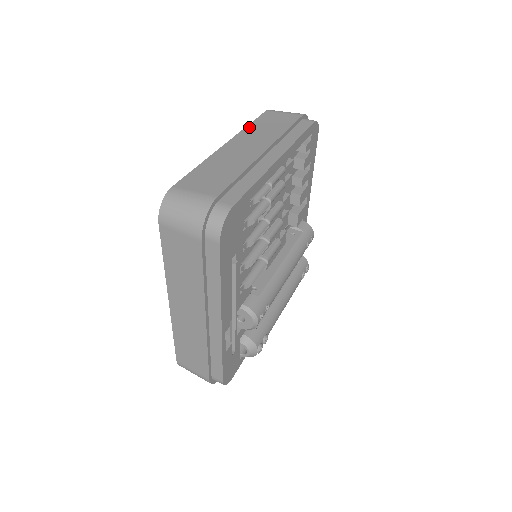
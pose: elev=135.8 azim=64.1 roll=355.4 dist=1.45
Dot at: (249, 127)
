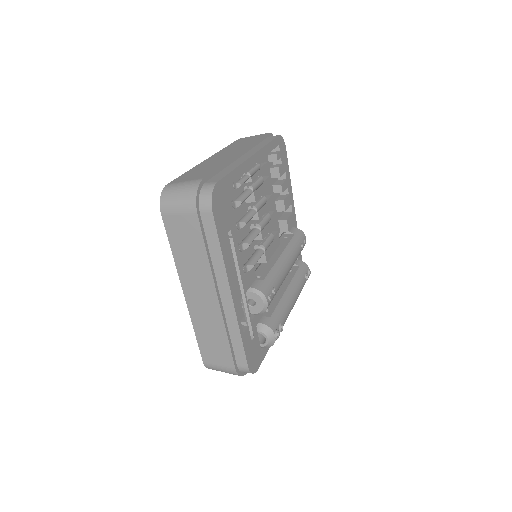
Dot at: (225, 148)
